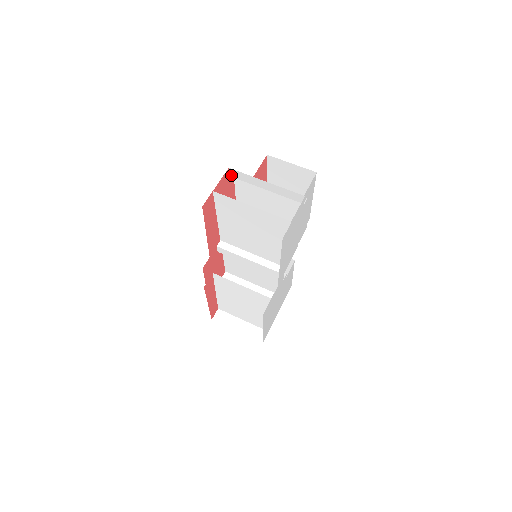
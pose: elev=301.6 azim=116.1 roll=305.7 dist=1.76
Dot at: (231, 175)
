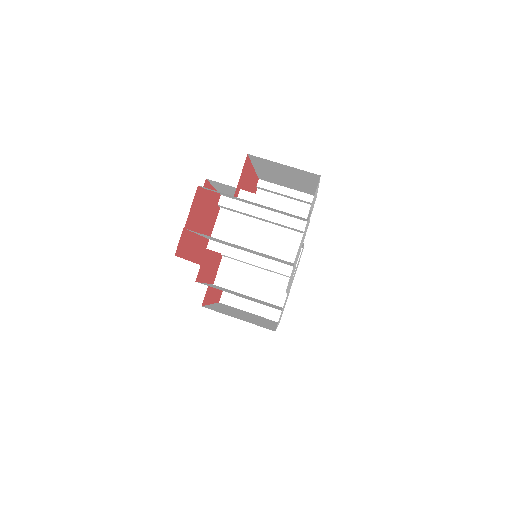
Dot at: (204, 188)
